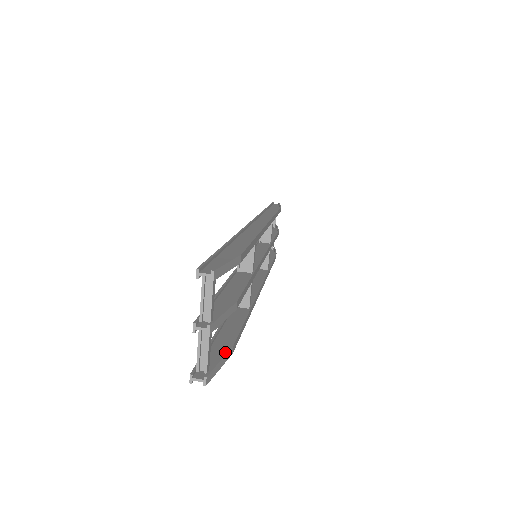
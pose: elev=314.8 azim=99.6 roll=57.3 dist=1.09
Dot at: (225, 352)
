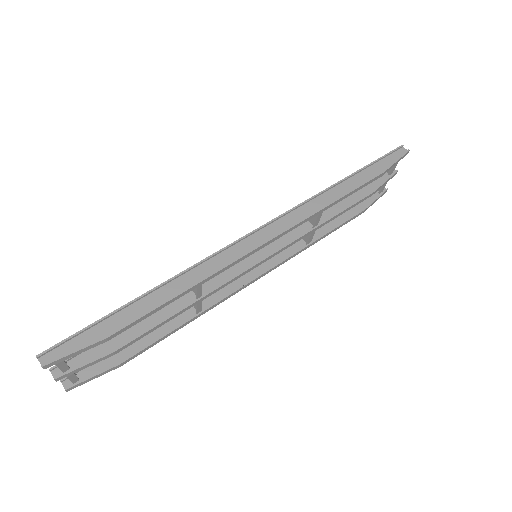
Dot at: (105, 369)
